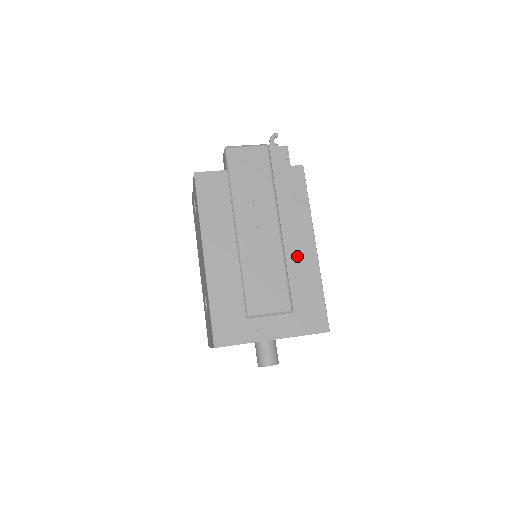
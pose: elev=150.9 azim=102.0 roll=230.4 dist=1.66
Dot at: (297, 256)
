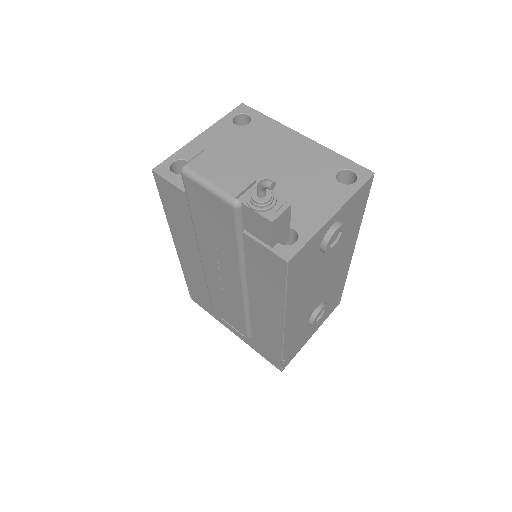
Dot at: (261, 317)
